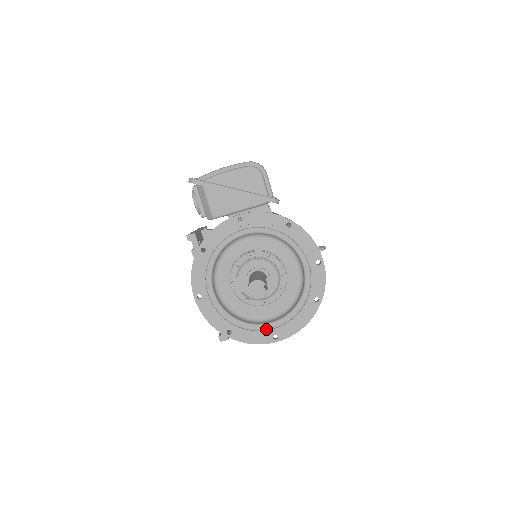
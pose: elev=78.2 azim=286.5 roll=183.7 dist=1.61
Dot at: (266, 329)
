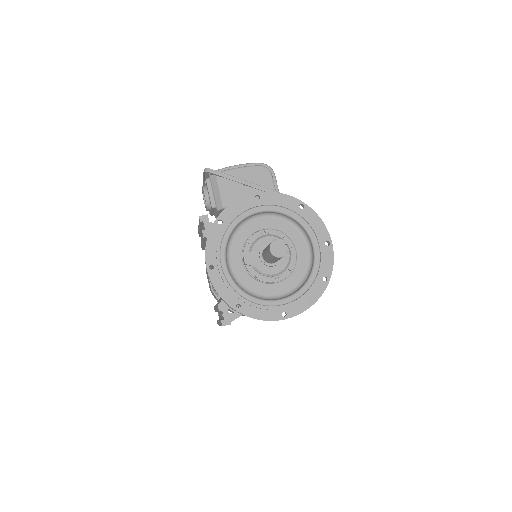
Dot at: (275, 305)
